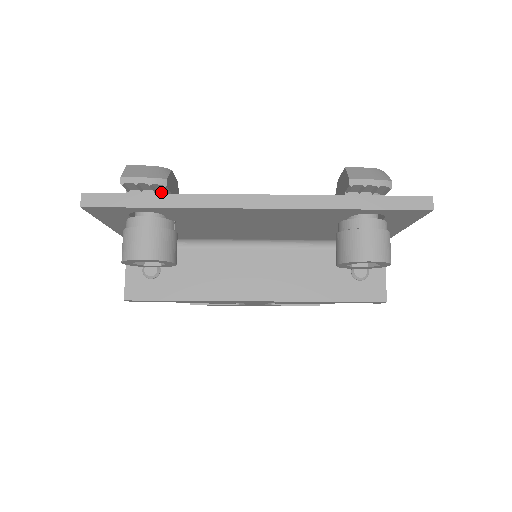
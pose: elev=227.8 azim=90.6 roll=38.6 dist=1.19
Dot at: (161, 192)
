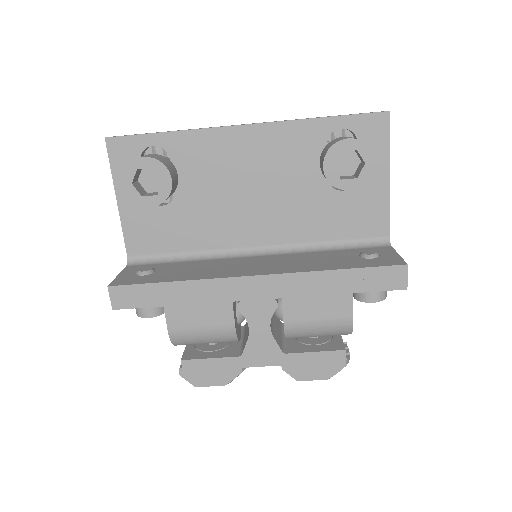
Dot at: occluded
